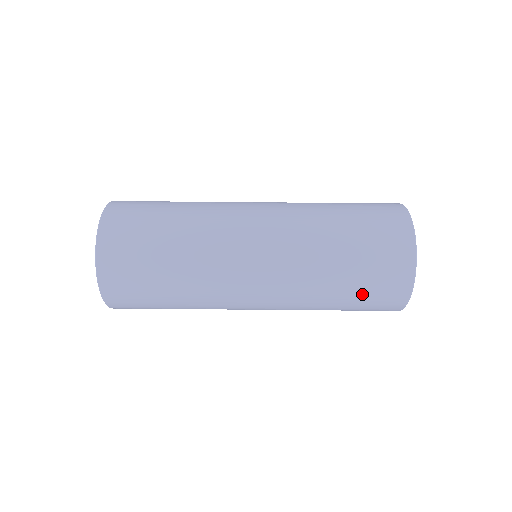
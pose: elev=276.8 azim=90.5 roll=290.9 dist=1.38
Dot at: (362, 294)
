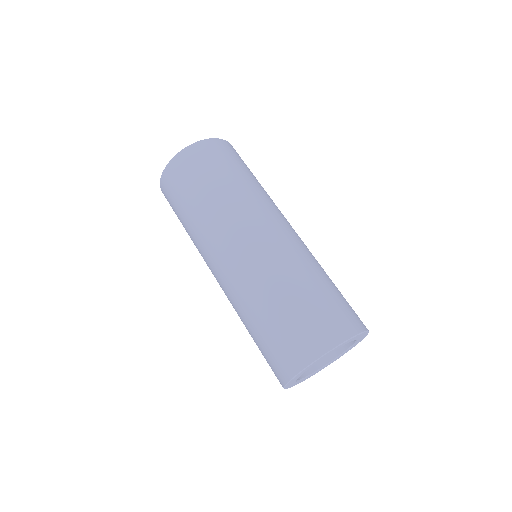
Dot at: (262, 347)
